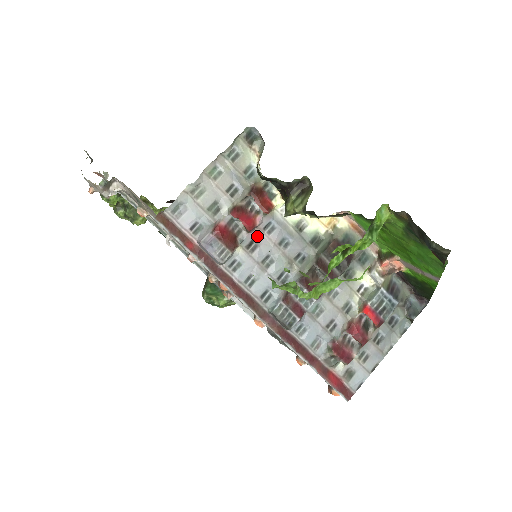
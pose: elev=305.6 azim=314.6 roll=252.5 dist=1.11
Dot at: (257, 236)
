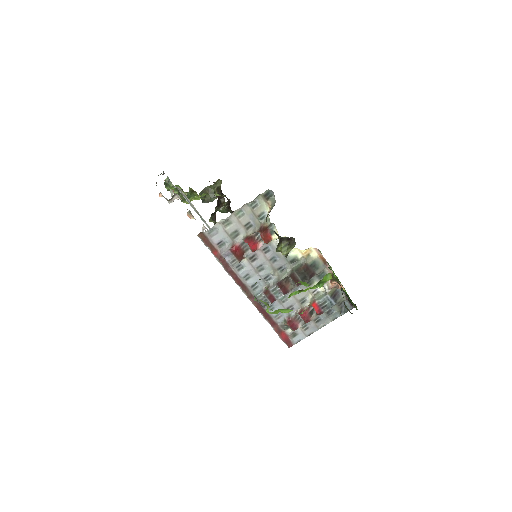
Dot at: (257, 253)
